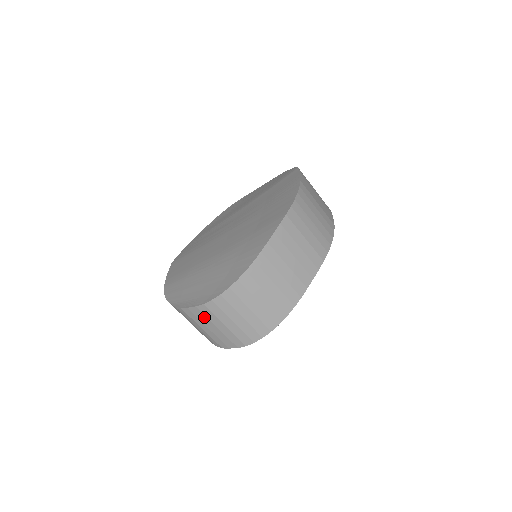
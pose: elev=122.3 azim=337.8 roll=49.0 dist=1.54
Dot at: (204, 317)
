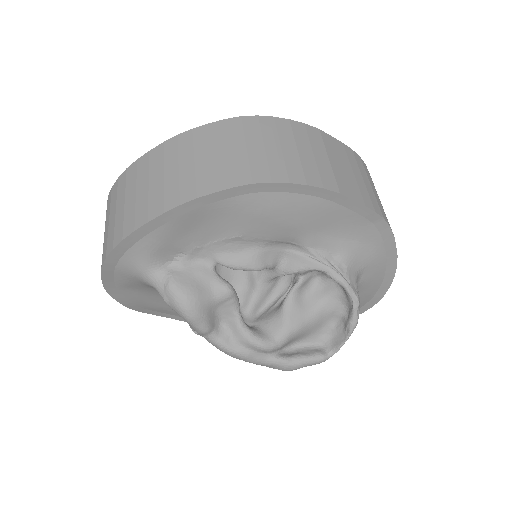
Dot at: occluded
